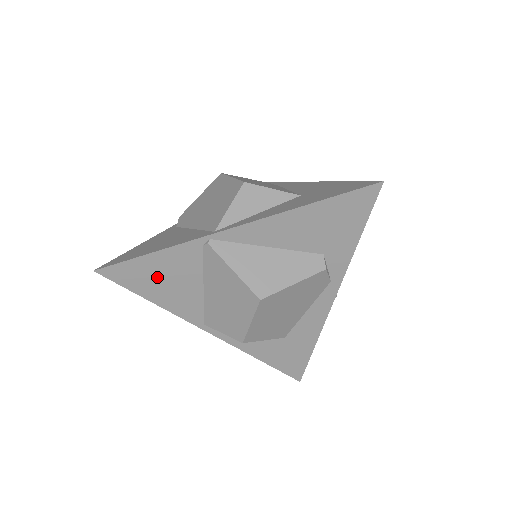
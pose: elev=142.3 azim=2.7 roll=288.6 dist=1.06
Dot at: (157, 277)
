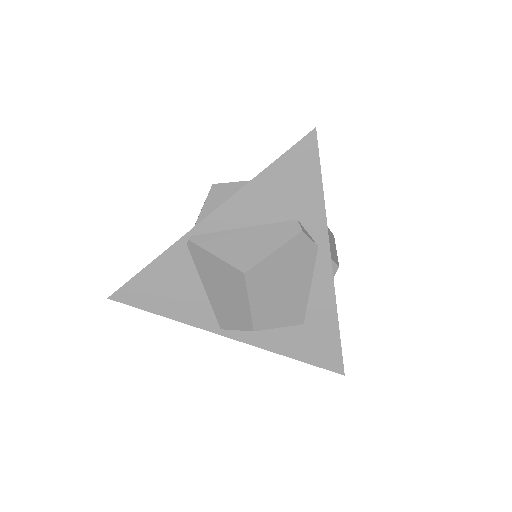
Dot at: (161, 289)
